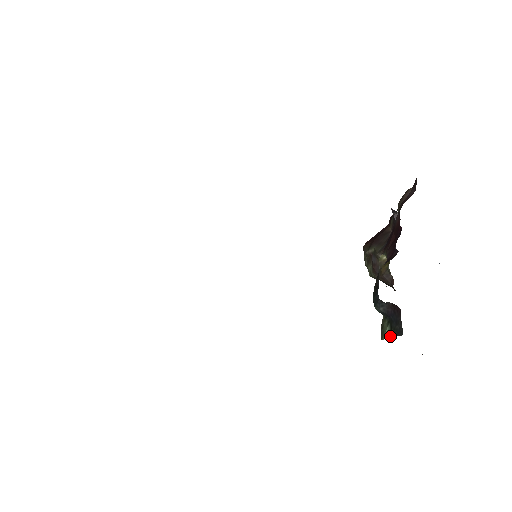
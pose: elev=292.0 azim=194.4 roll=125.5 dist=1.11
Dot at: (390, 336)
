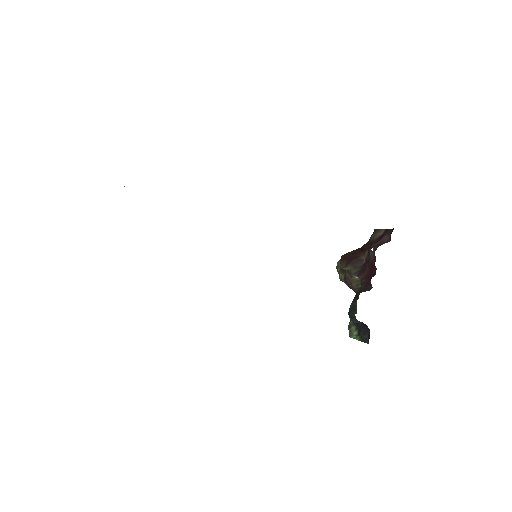
Dot at: (357, 338)
